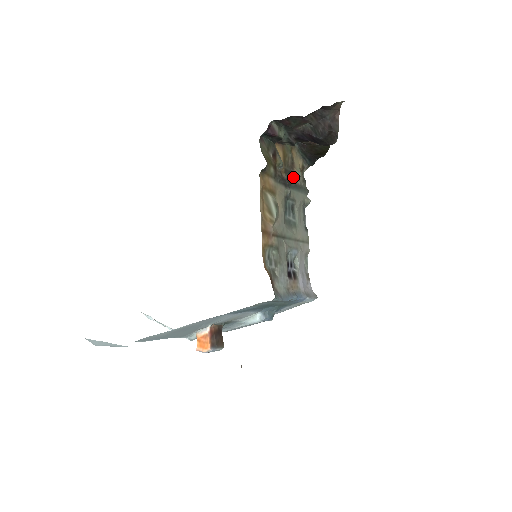
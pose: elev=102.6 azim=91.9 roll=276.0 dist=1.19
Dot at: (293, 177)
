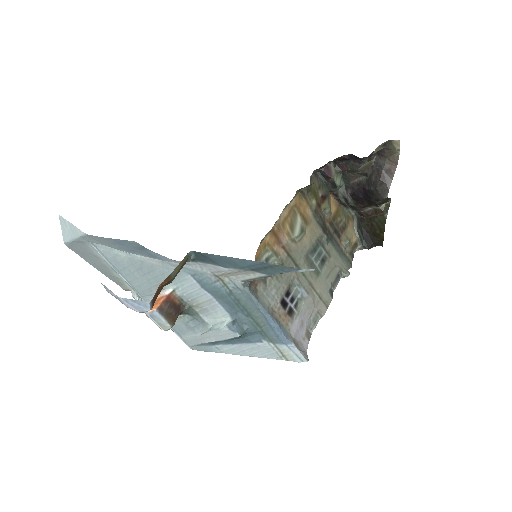
Dot at: (338, 238)
